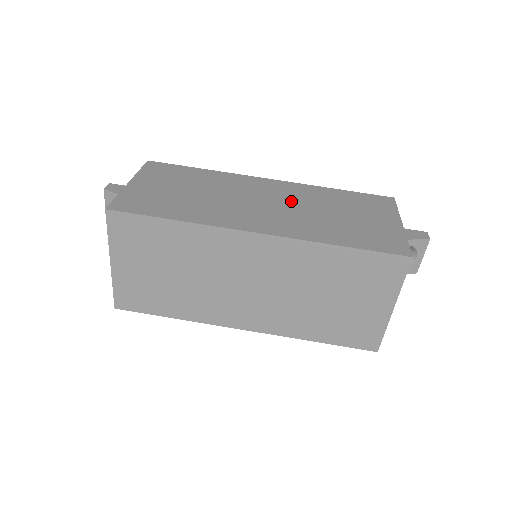
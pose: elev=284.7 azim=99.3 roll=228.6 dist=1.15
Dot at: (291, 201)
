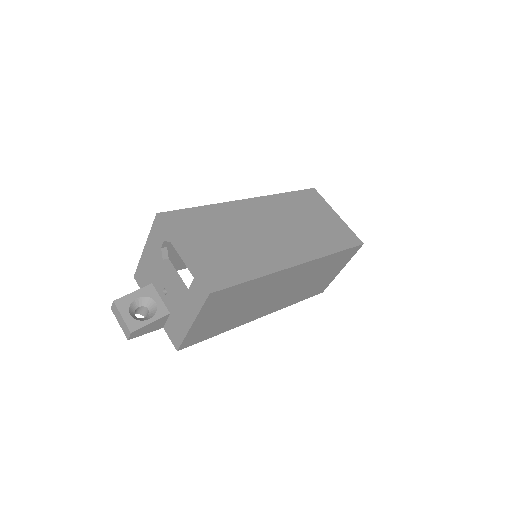
Dot at: occluded
